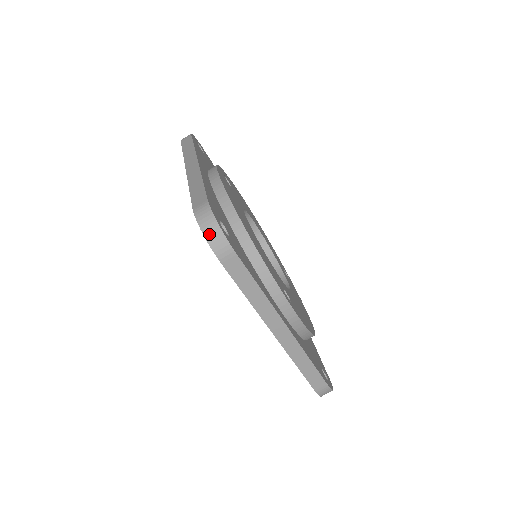
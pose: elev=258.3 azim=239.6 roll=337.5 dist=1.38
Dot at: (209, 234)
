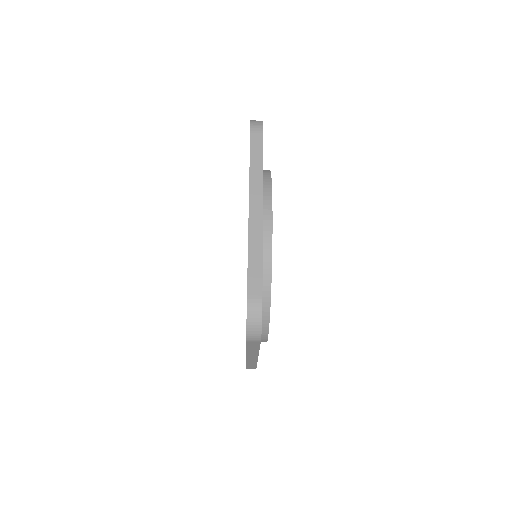
Dot at: (251, 328)
